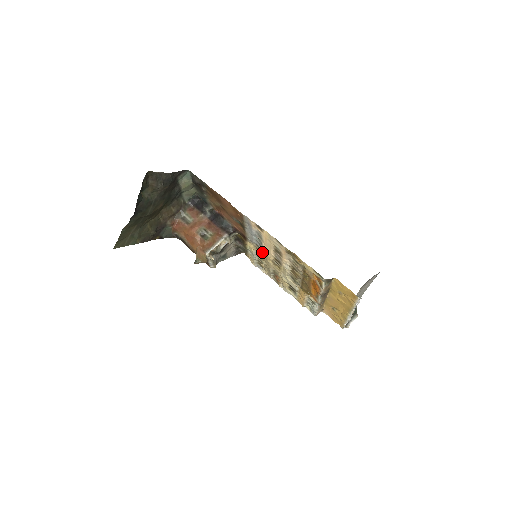
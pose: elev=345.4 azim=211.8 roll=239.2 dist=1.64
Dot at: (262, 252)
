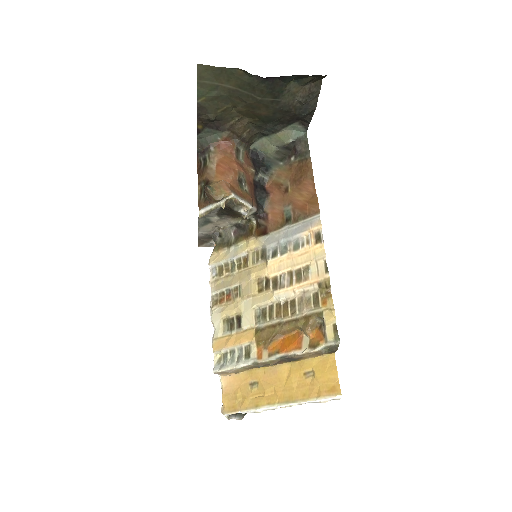
Dot at: (259, 261)
